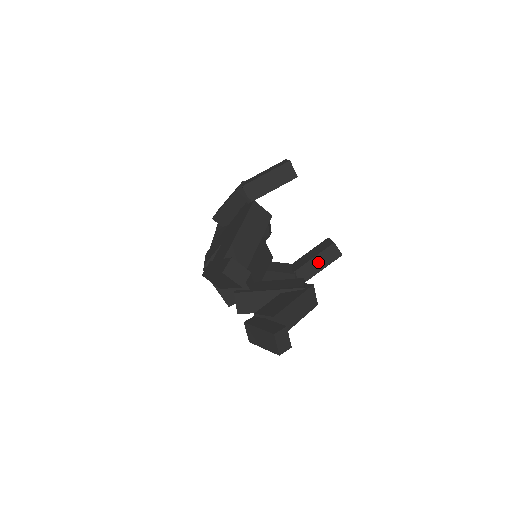
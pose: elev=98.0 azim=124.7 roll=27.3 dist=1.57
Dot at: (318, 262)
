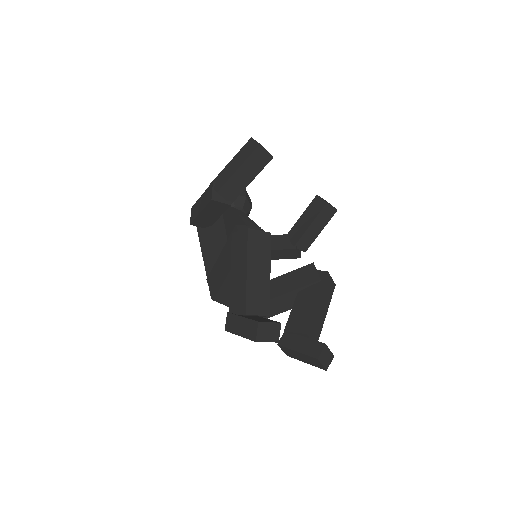
Dot at: (315, 227)
